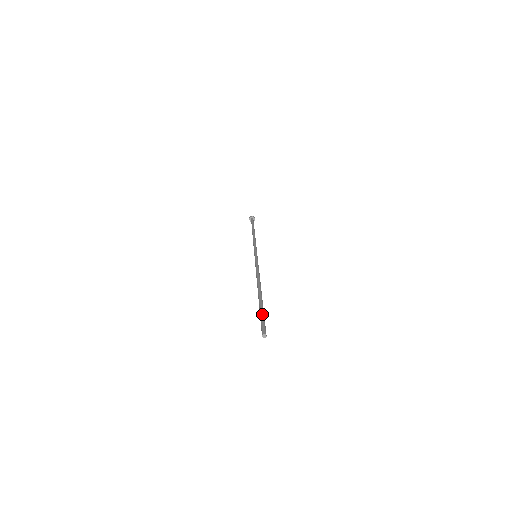
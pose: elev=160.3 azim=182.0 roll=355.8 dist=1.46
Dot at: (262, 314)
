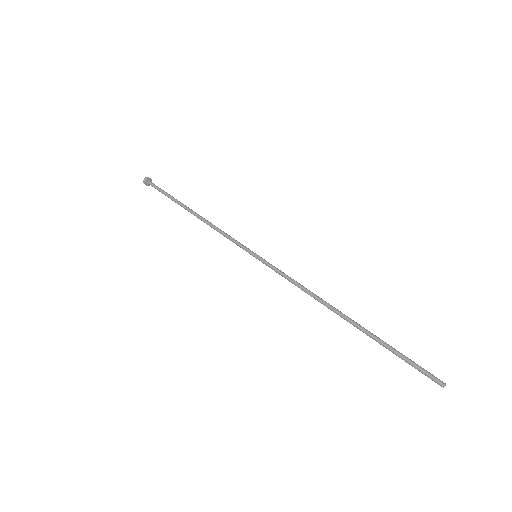
Dot at: (404, 355)
